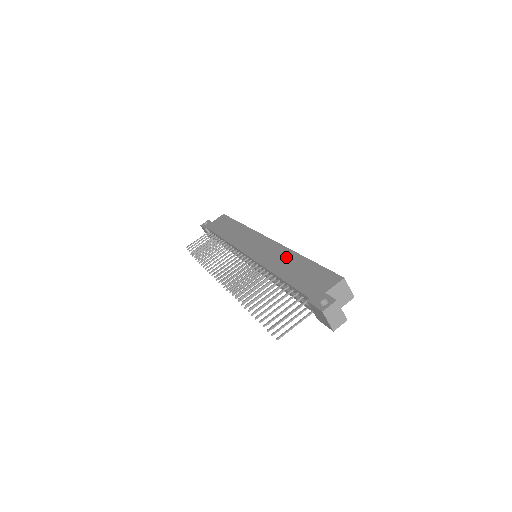
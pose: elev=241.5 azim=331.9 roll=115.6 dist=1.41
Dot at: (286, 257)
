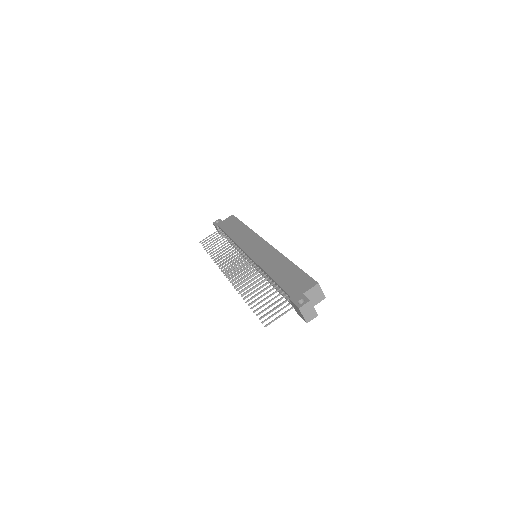
Dot at: (278, 261)
